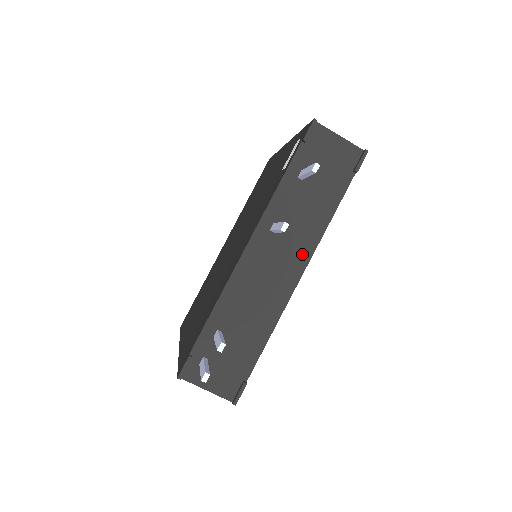
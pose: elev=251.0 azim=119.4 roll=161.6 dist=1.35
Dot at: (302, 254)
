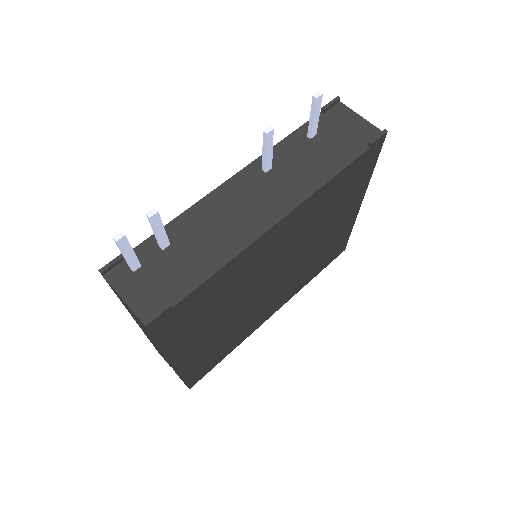
Dot at: (289, 199)
